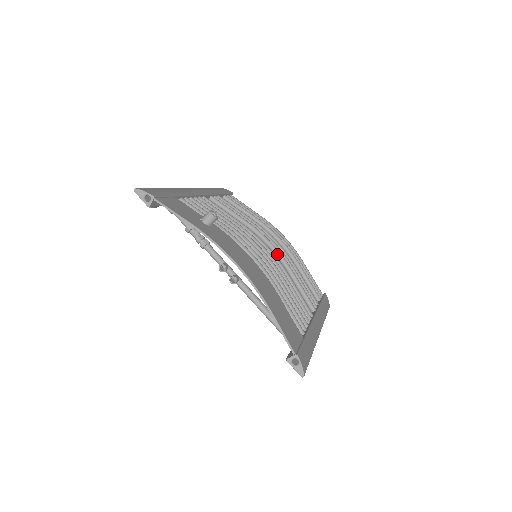
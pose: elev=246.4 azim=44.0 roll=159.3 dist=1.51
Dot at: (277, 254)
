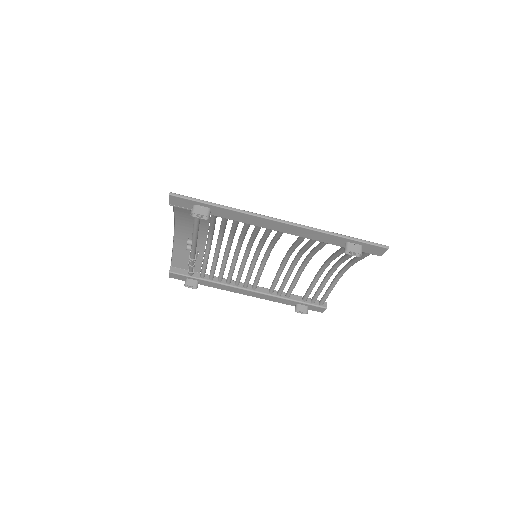
Dot at: (287, 252)
